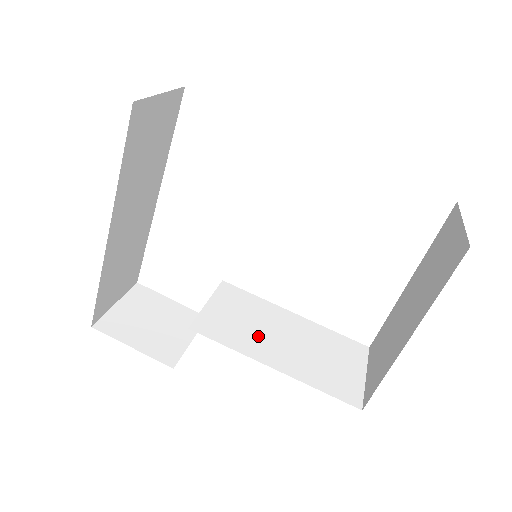
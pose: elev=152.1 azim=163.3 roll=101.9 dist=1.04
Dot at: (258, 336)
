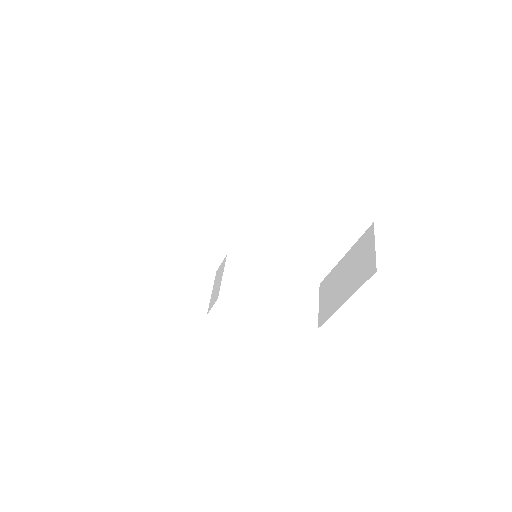
Dot at: (257, 293)
